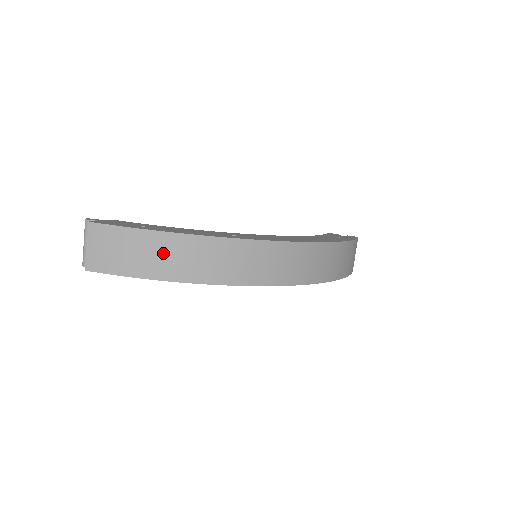
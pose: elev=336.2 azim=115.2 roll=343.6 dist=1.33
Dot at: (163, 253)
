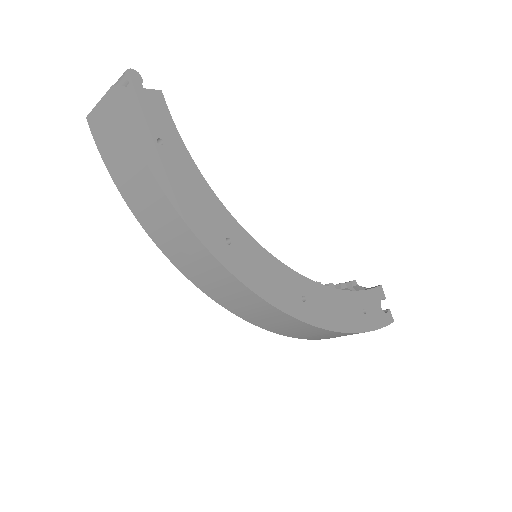
Dot at: (143, 191)
